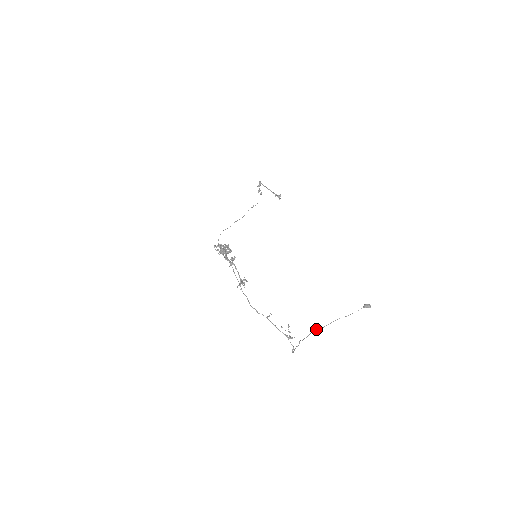
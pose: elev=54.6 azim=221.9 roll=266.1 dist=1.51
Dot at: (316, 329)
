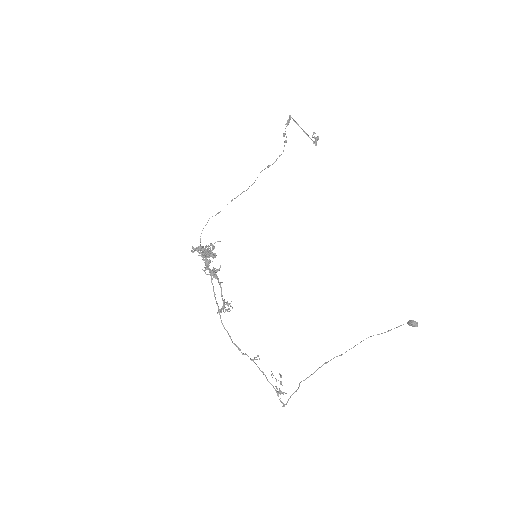
Dot at: occluded
